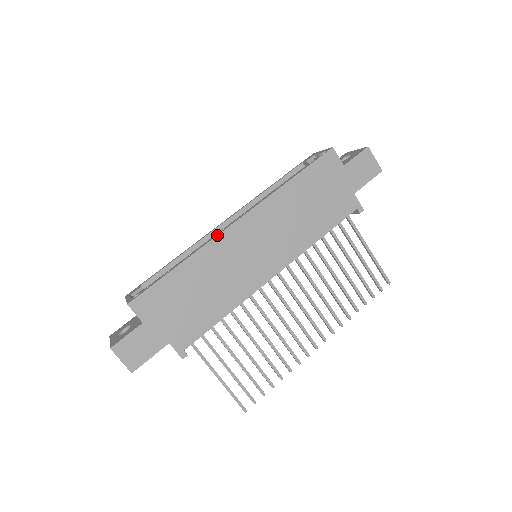
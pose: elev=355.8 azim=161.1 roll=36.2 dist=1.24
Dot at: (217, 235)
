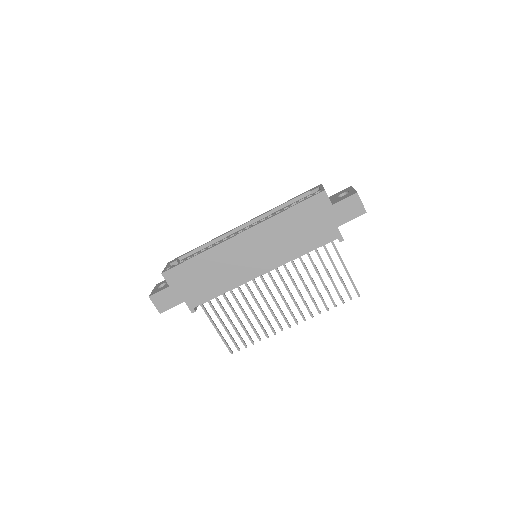
Dot at: (224, 241)
